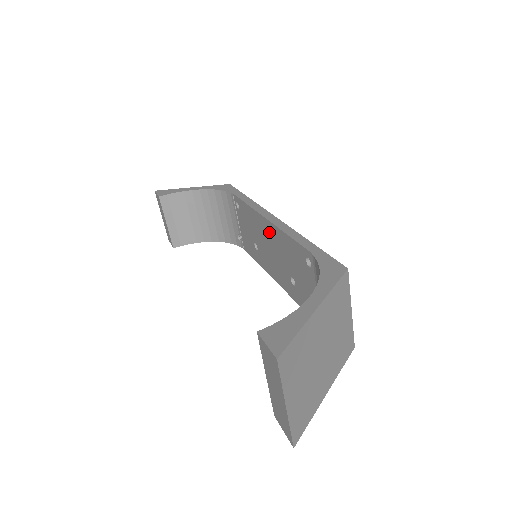
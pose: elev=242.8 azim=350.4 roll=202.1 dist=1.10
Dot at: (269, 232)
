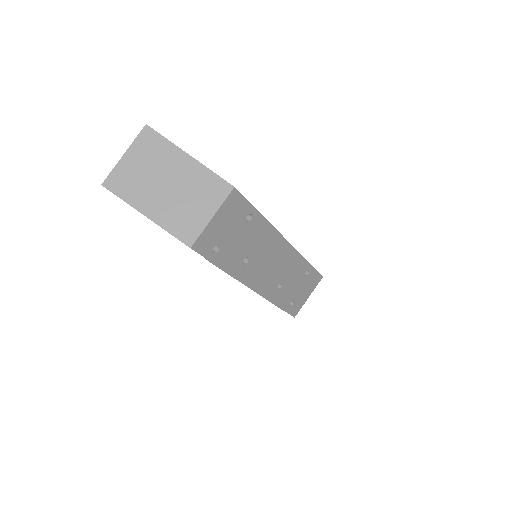
Dot at: occluded
